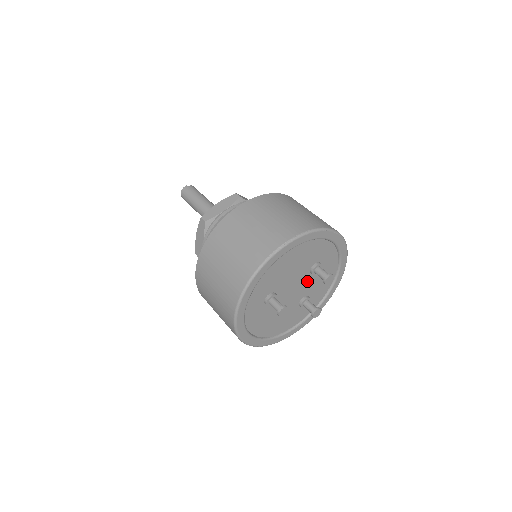
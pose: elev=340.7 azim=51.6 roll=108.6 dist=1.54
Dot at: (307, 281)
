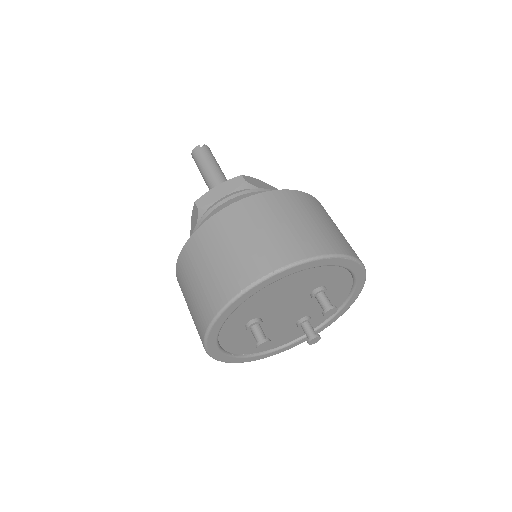
Dot at: (307, 304)
